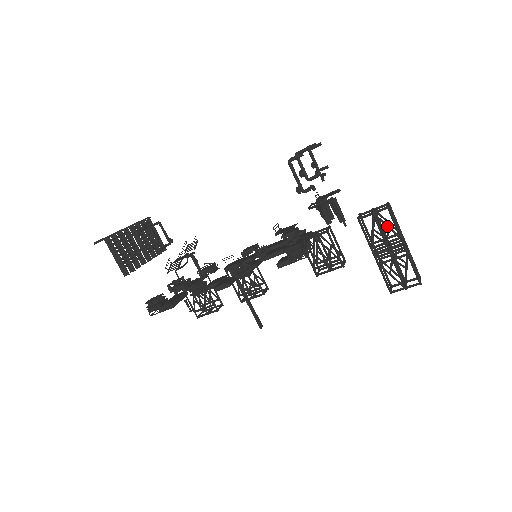
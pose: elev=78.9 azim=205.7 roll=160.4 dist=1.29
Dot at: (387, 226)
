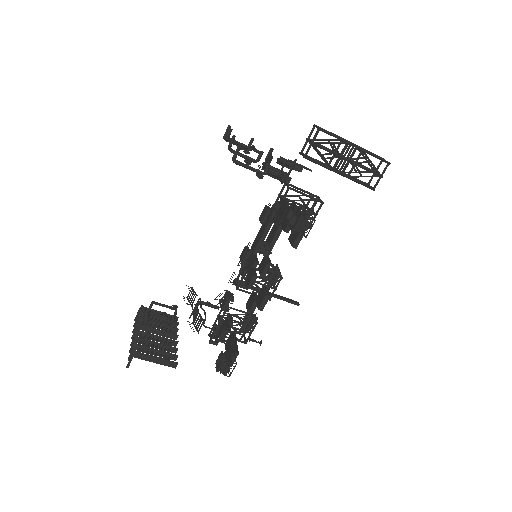
Dot at: (330, 143)
